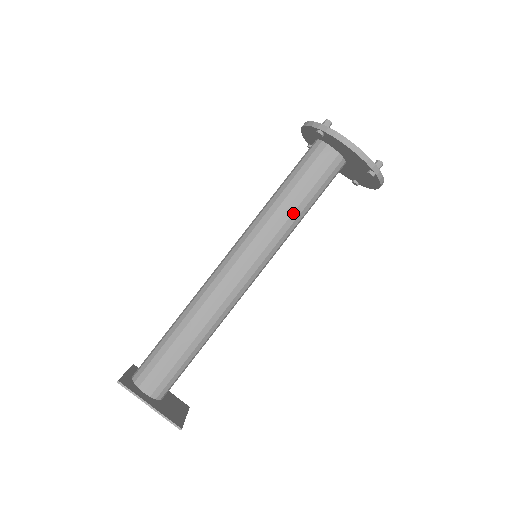
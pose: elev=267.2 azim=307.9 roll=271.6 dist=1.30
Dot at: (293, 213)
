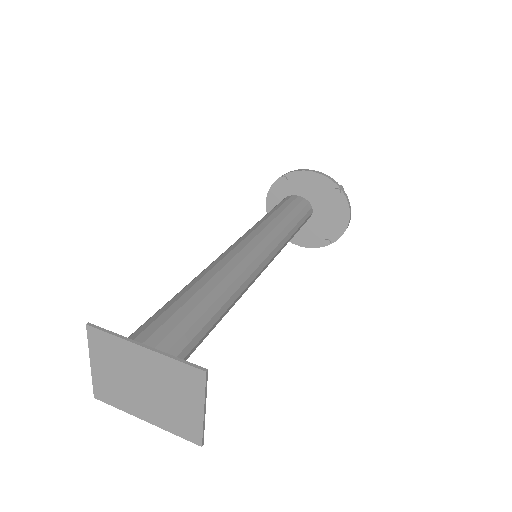
Dot at: (282, 221)
